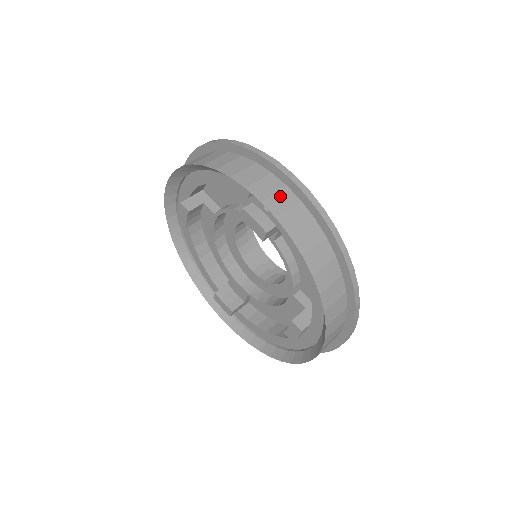
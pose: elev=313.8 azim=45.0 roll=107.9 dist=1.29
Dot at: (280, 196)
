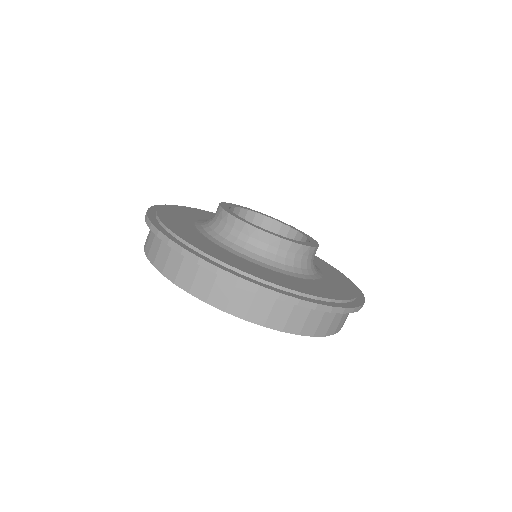
Dot at: (237, 296)
